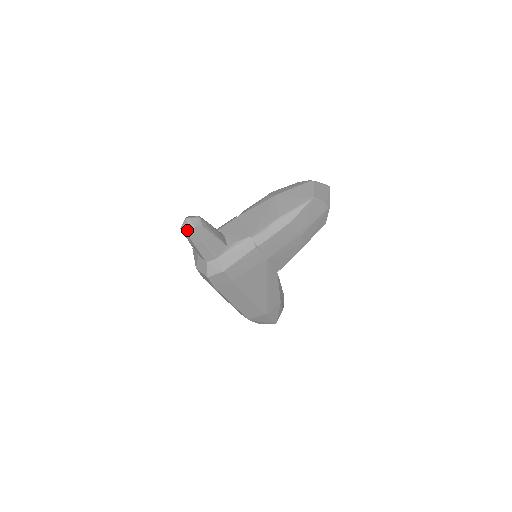
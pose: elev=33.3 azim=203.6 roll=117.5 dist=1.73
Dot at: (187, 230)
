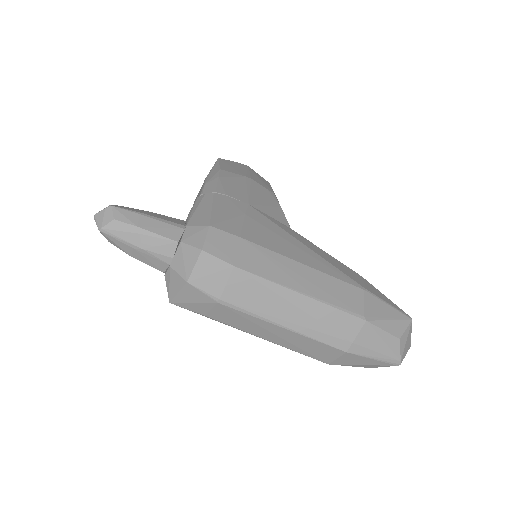
Dot at: (106, 217)
